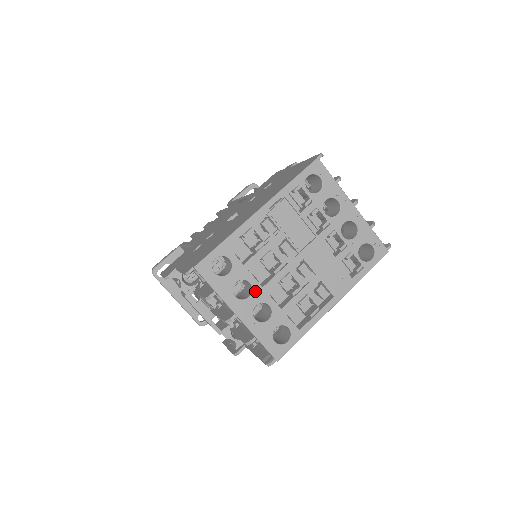
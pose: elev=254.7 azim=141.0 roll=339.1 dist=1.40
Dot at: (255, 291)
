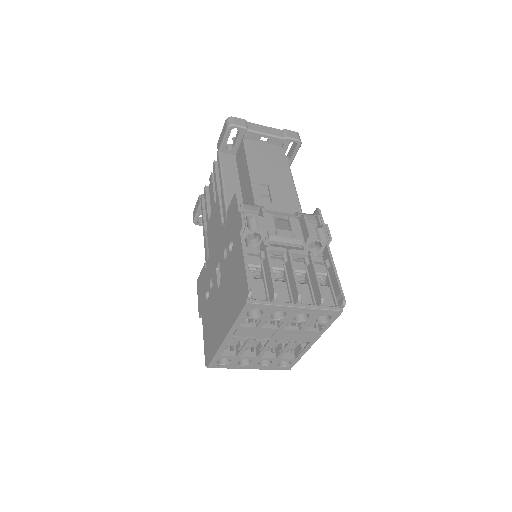
Dot at: (253, 360)
